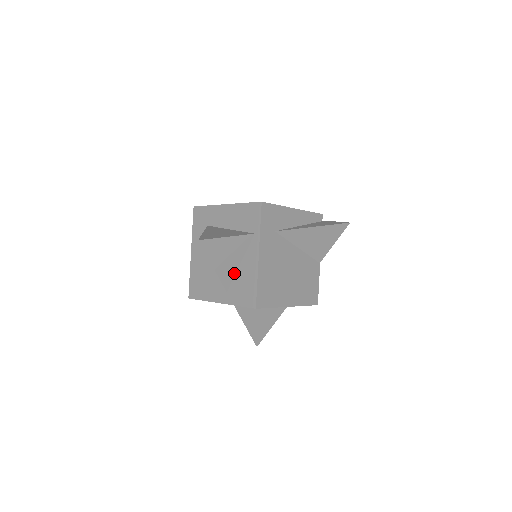
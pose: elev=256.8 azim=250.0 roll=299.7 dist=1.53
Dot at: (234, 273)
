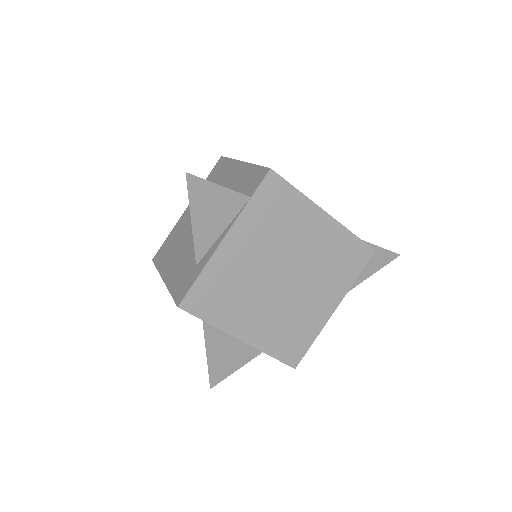
Dot at: occluded
